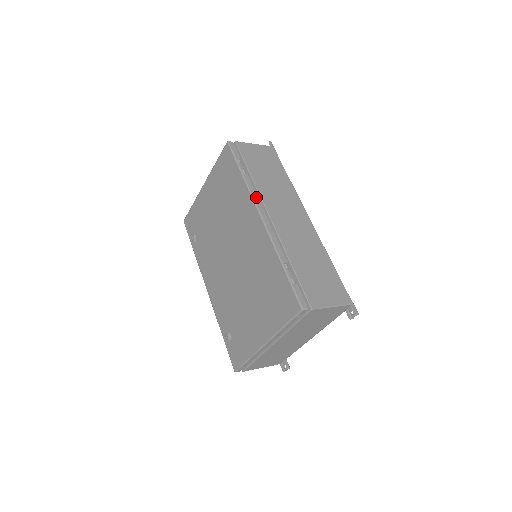
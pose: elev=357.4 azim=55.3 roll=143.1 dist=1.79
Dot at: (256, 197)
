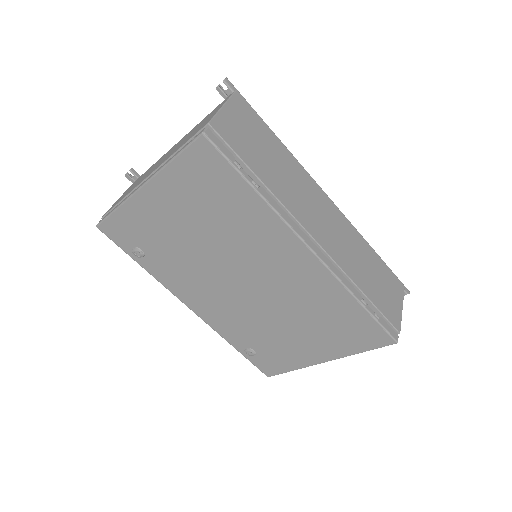
Dot at: (291, 221)
